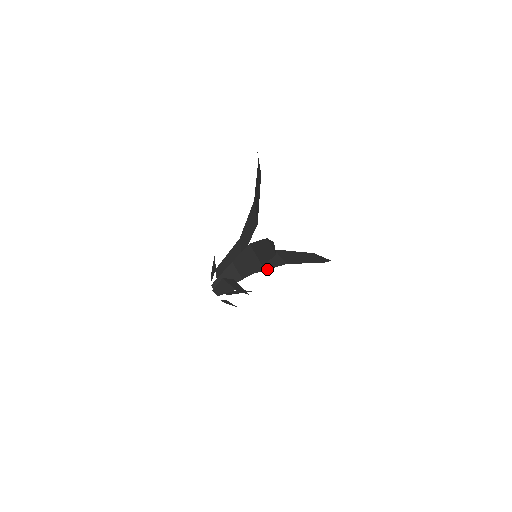
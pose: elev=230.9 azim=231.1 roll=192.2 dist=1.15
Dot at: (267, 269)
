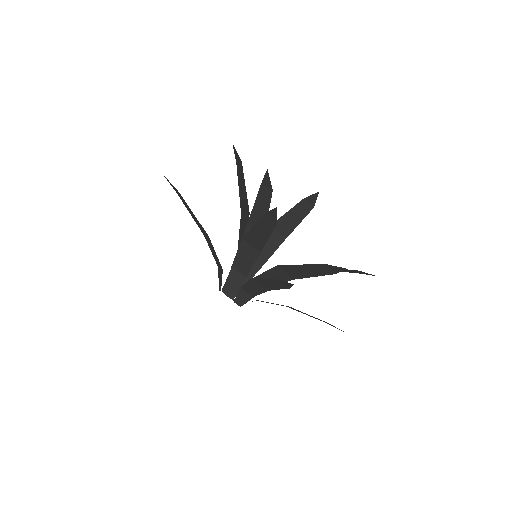
Dot at: (269, 257)
